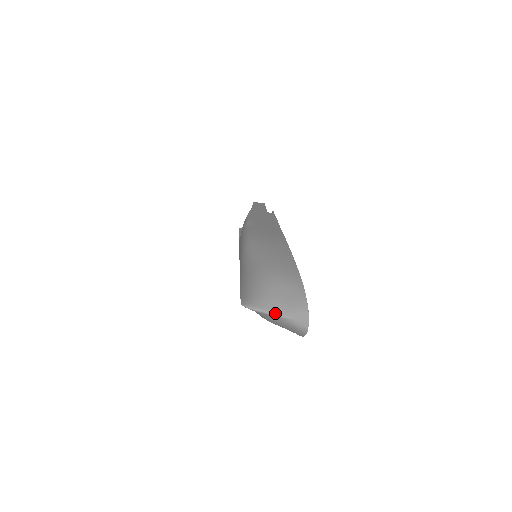
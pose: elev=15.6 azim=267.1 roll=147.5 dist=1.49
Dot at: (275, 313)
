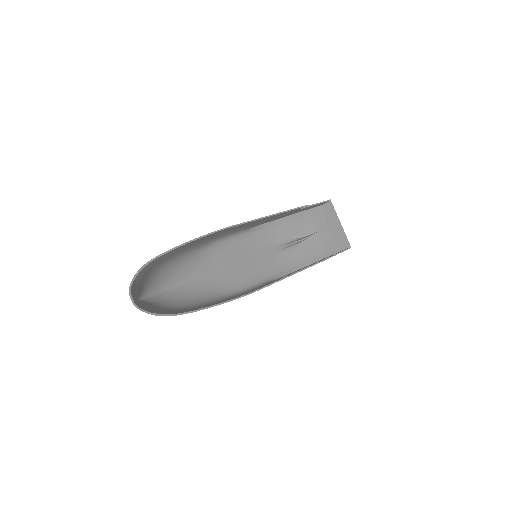
Dot at: occluded
